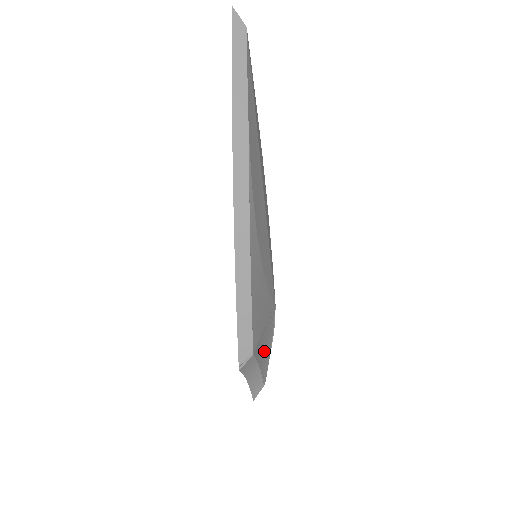
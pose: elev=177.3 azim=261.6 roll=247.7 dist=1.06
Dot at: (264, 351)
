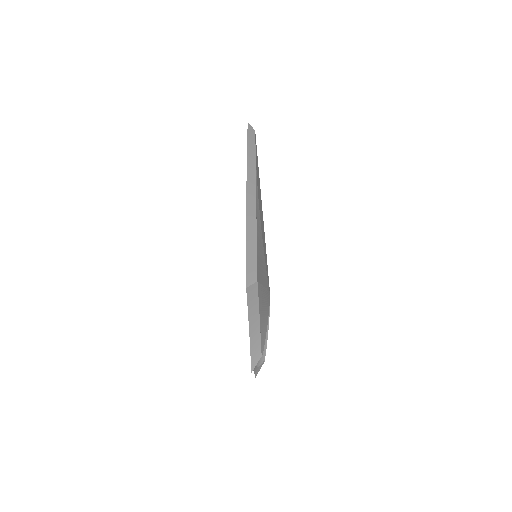
Dot at: (263, 312)
